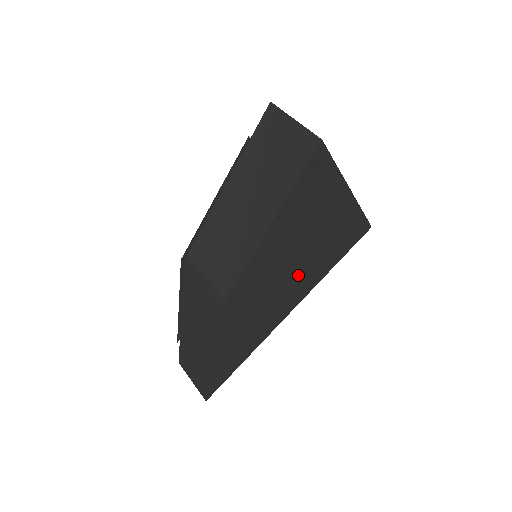
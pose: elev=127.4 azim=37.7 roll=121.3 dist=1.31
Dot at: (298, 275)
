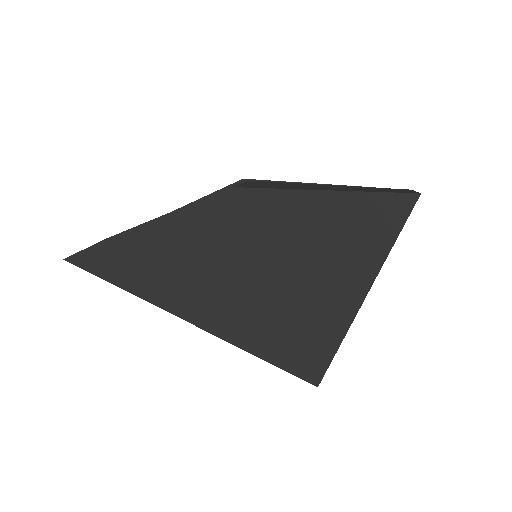
Dot at: (253, 291)
